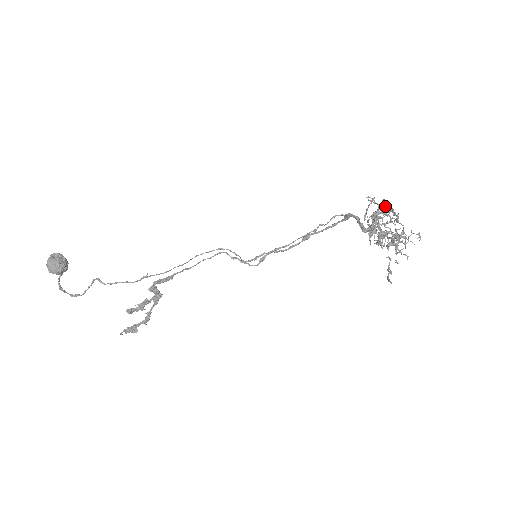
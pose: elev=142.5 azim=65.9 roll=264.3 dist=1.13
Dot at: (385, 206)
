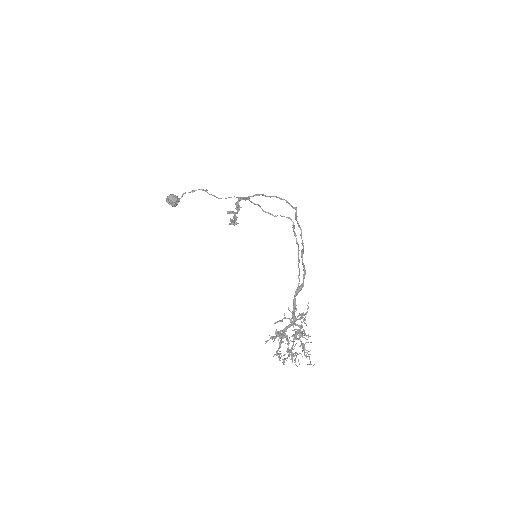
Dot at: (283, 335)
